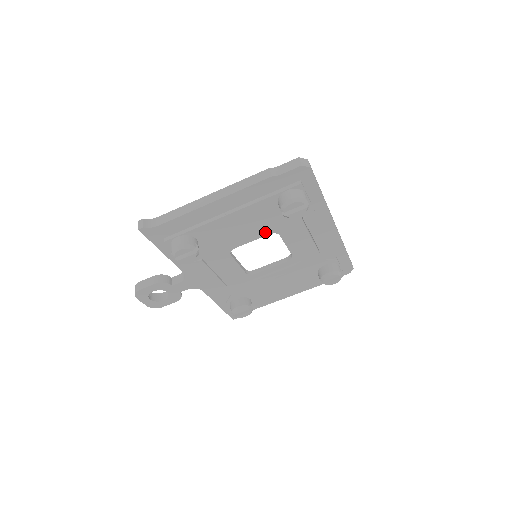
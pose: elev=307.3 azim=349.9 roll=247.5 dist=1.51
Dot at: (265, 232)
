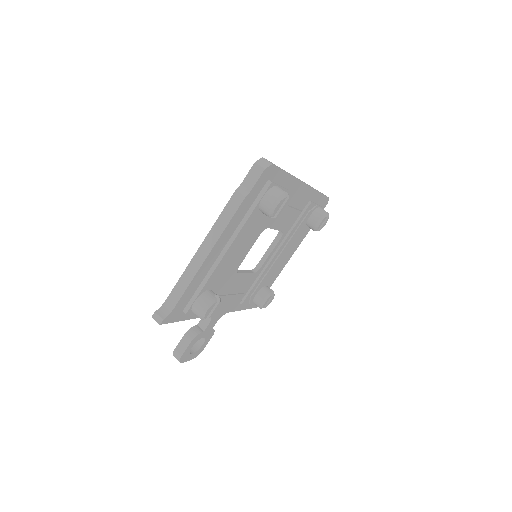
Dot at: occluded
